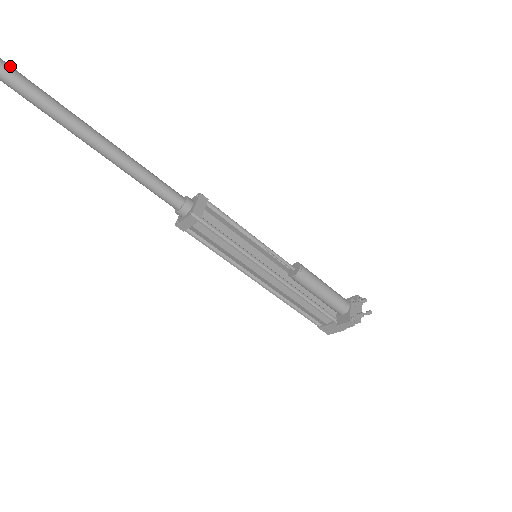
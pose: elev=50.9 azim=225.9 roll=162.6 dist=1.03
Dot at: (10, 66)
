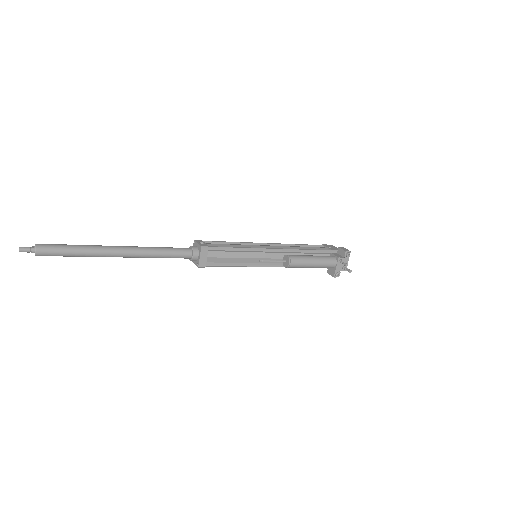
Dot at: (45, 249)
